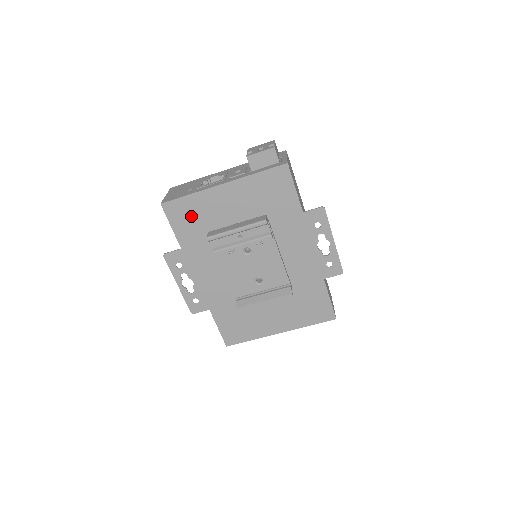
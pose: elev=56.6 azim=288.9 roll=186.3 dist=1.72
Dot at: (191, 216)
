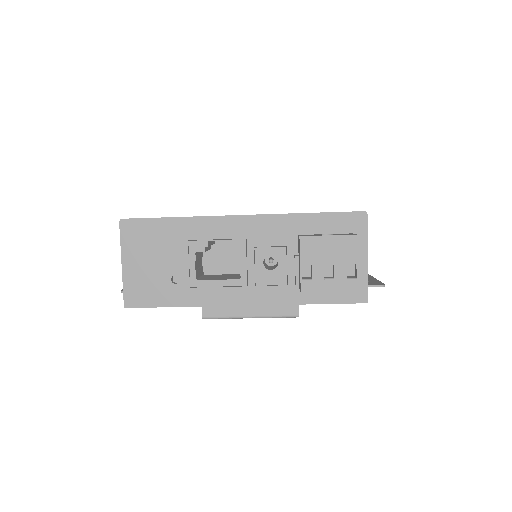
Dot at: occluded
